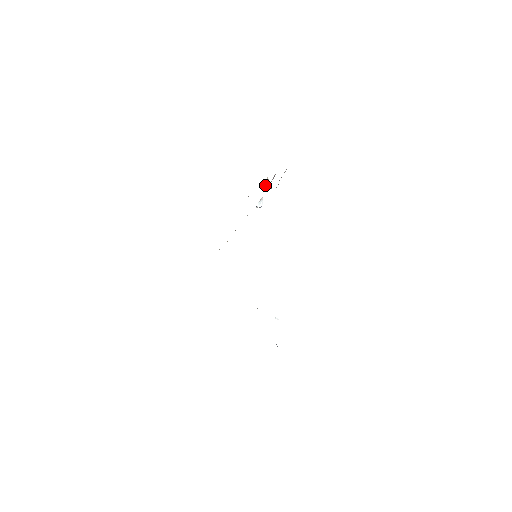
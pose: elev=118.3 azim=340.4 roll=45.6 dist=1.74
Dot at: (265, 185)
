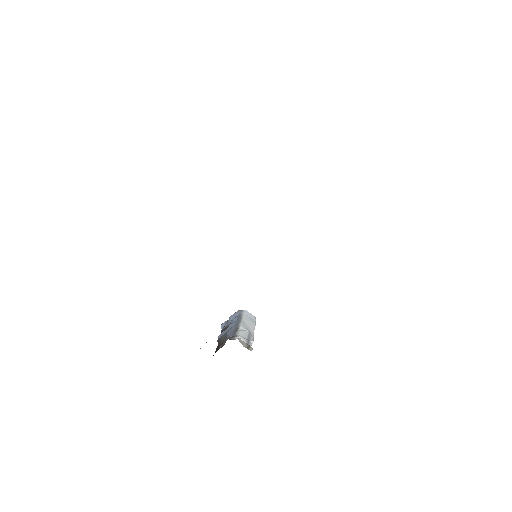
Dot at: occluded
